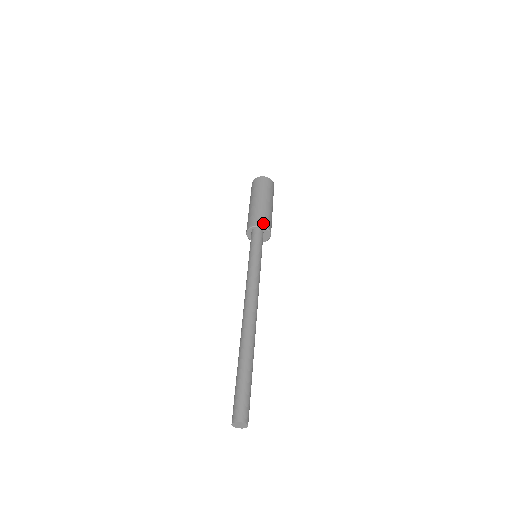
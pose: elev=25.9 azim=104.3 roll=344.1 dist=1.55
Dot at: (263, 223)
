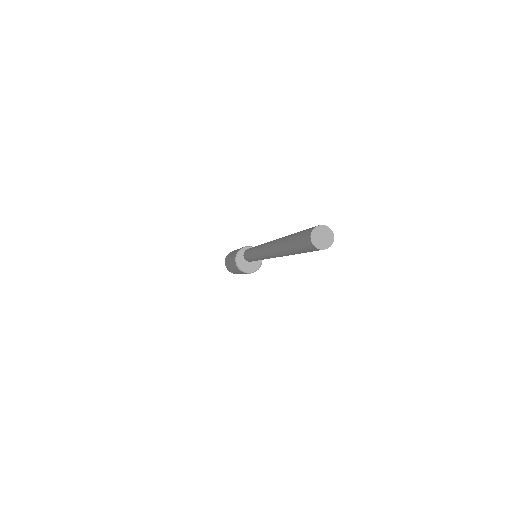
Dot at: occluded
